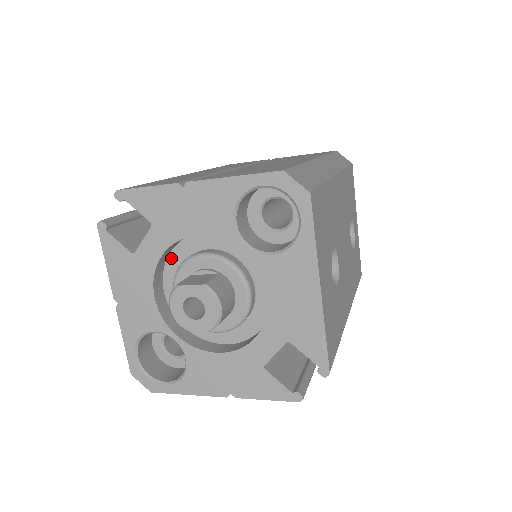
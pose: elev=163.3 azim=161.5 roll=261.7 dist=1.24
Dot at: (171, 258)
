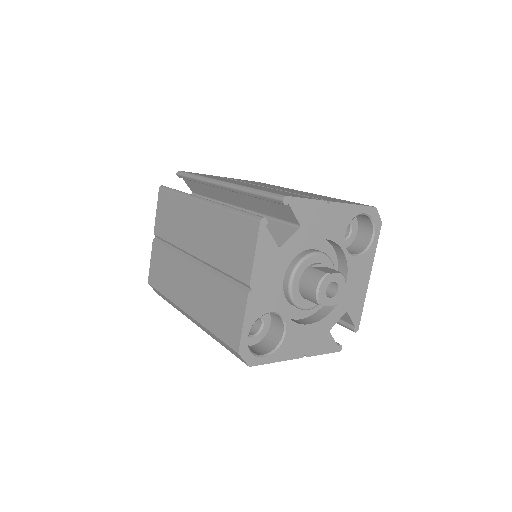
Dot at: occluded
